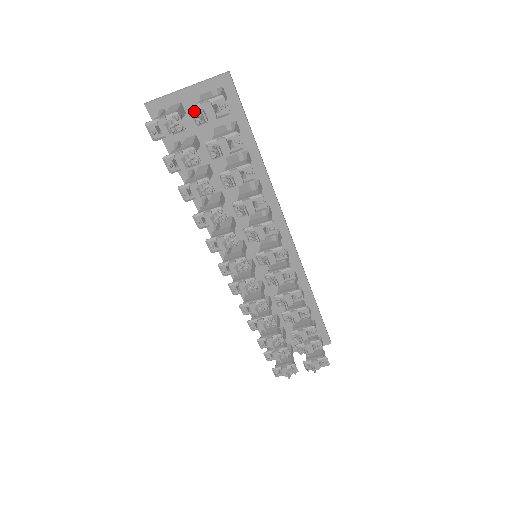
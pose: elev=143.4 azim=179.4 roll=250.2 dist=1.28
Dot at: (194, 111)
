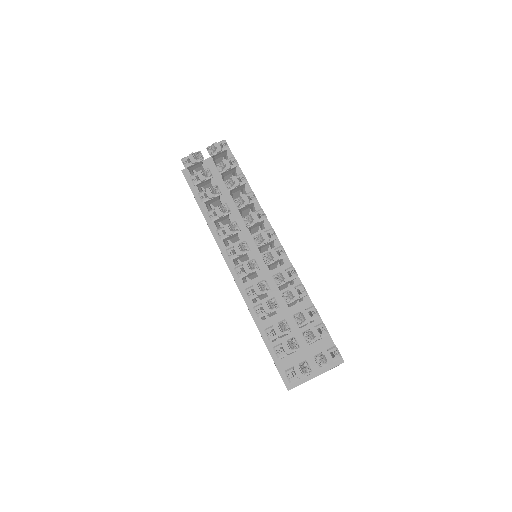
Dot at: (209, 146)
